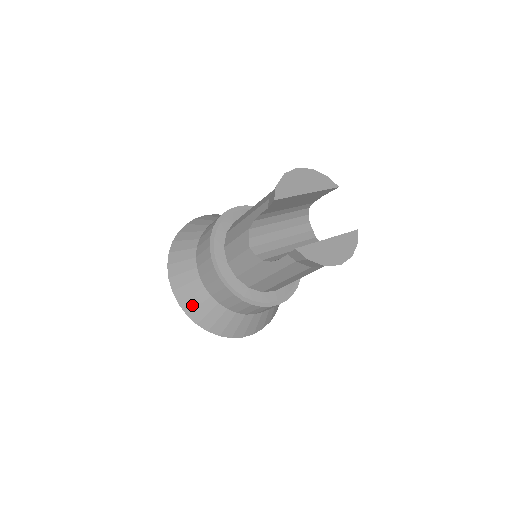
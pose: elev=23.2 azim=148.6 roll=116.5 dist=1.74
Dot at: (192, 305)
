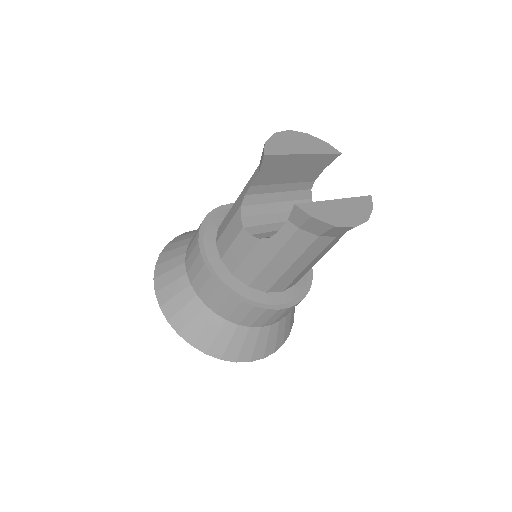
Dot at: (184, 320)
